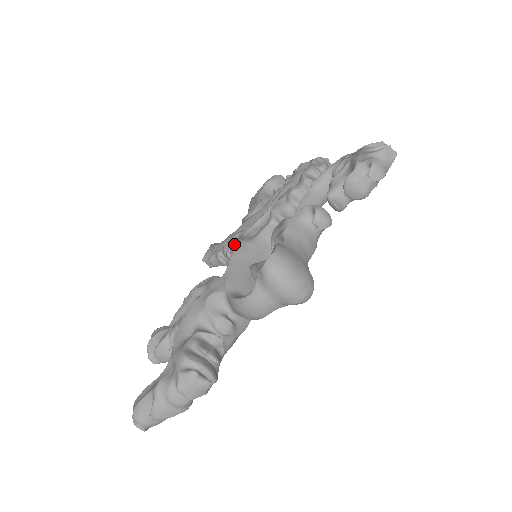
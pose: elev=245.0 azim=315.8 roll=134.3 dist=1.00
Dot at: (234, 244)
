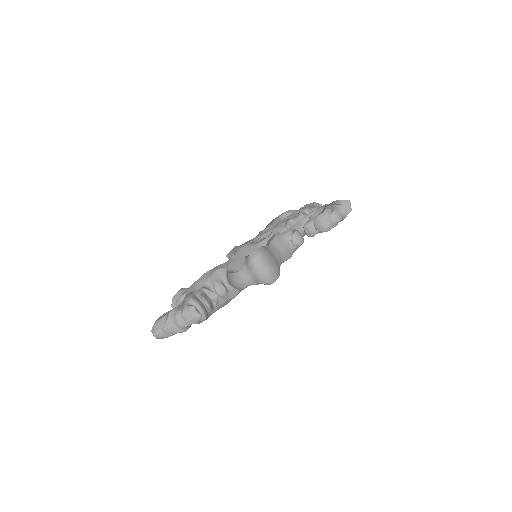
Dot at: occluded
